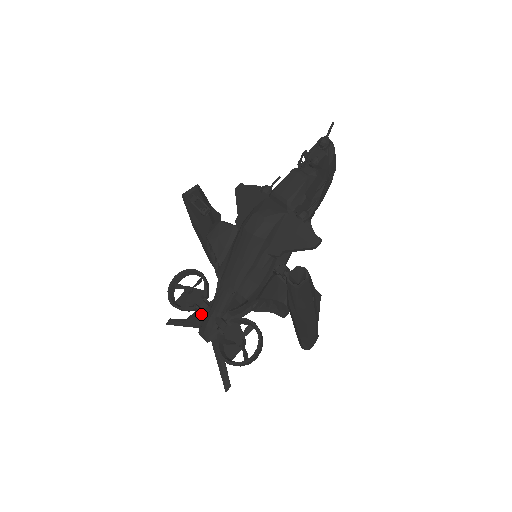
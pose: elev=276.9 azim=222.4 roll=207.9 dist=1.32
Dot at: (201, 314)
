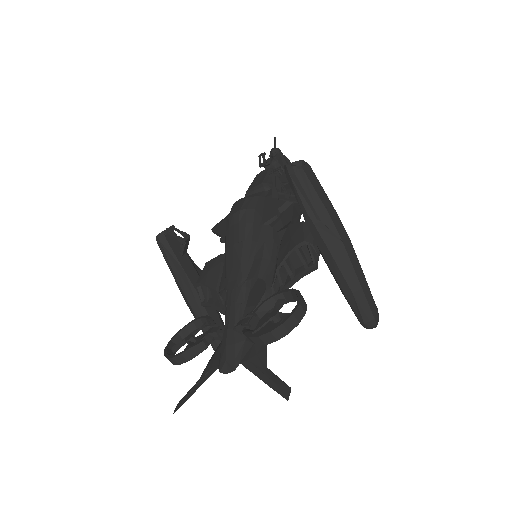
Dot at: (215, 353)
